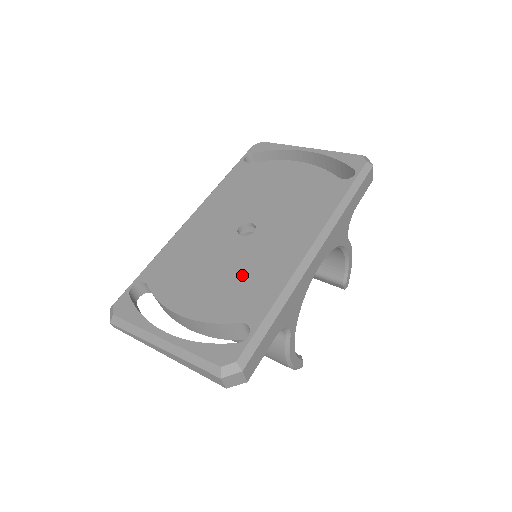
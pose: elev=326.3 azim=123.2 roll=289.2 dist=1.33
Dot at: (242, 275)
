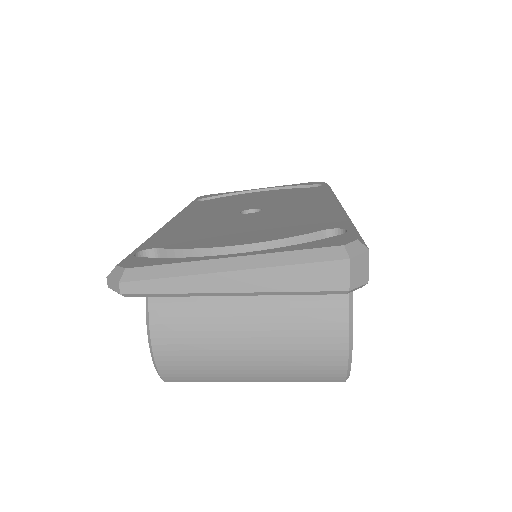
Dot at: (283, 220)
